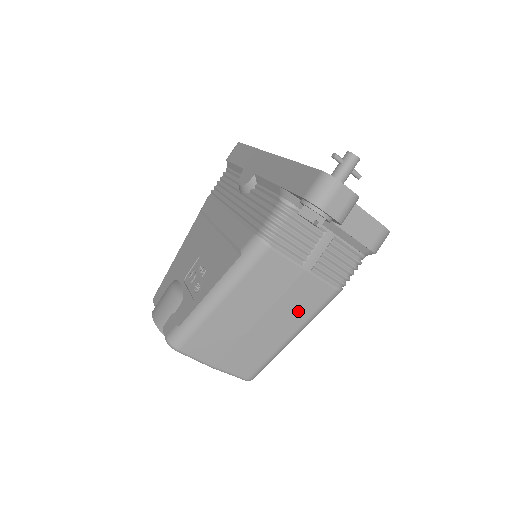
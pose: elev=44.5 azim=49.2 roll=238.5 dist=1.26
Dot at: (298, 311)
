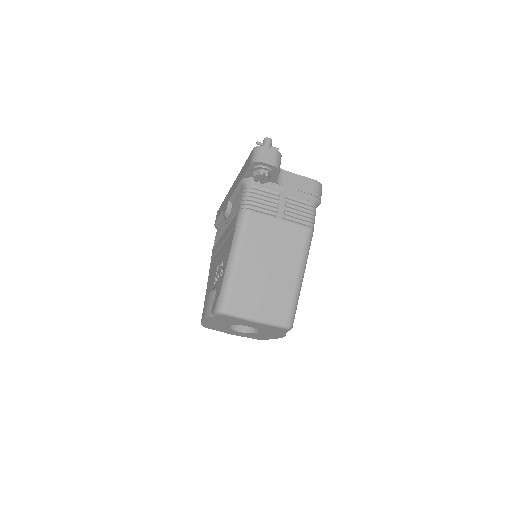
Dot at: (292, 252)
